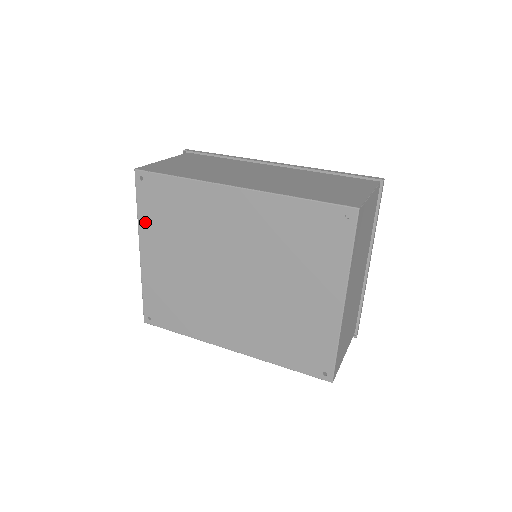
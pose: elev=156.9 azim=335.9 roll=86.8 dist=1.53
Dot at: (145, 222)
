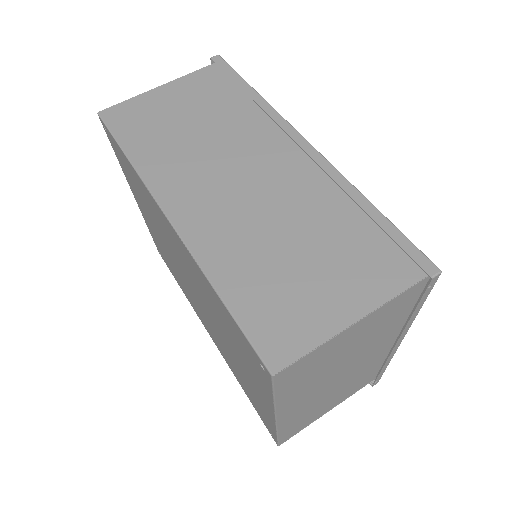
Dot at: occluded
